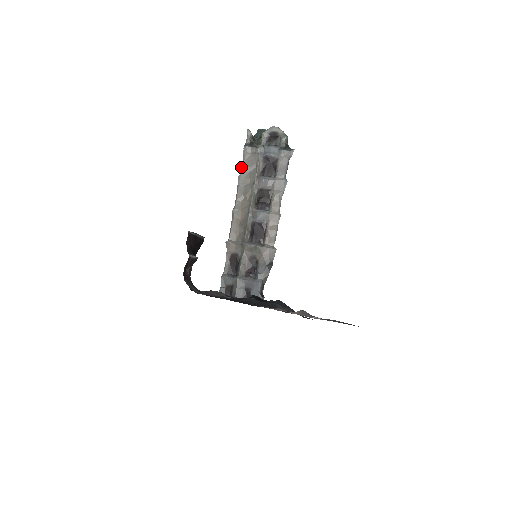
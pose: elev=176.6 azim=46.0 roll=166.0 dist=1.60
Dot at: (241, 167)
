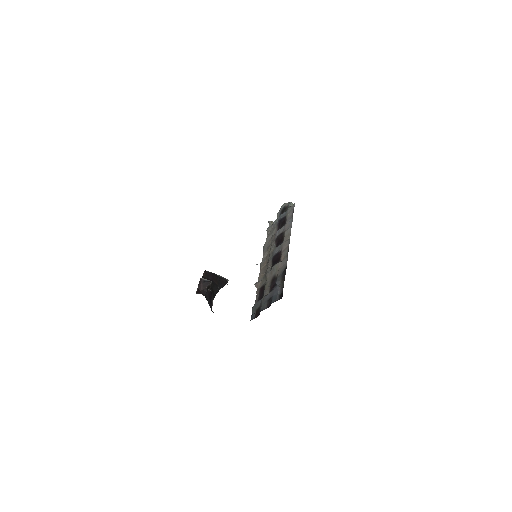
Dot at: (266, 240)
